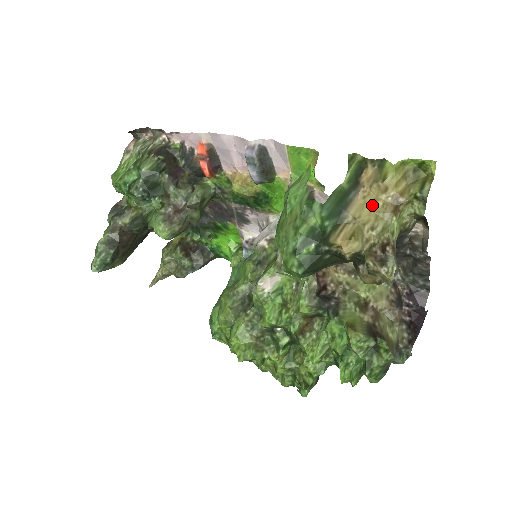
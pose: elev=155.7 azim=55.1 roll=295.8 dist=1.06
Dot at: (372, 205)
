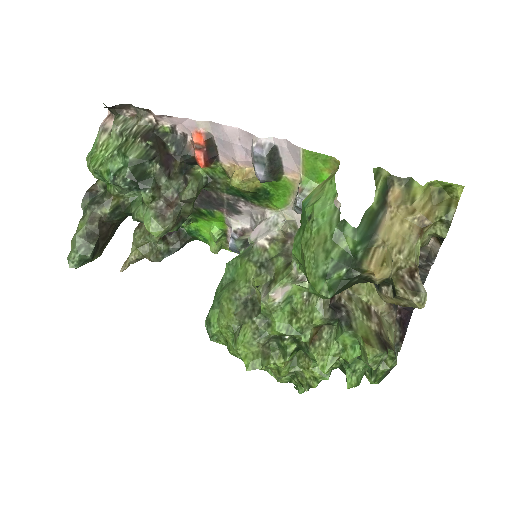
Dot at: (399, 227)
